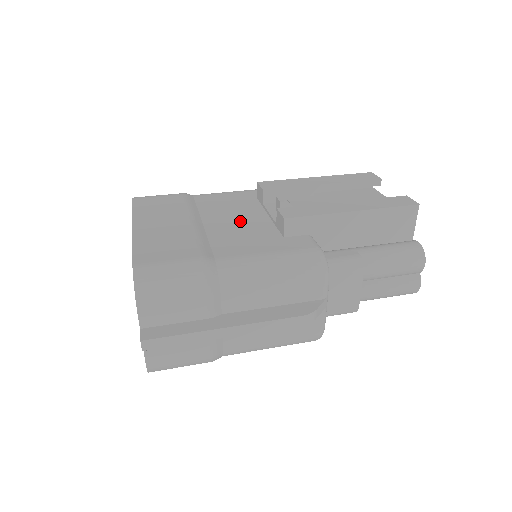
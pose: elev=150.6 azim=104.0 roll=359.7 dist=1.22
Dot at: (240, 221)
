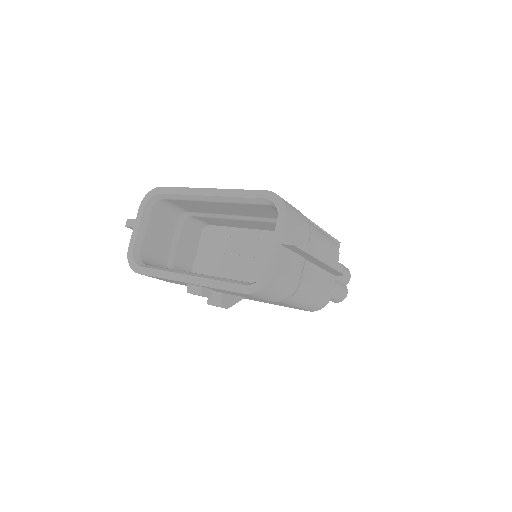
Dot at: occluded
